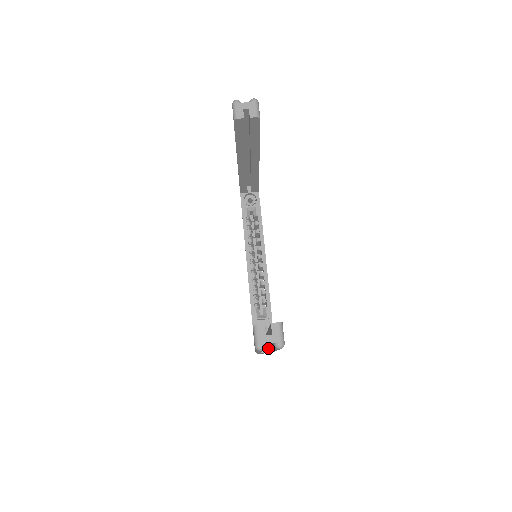
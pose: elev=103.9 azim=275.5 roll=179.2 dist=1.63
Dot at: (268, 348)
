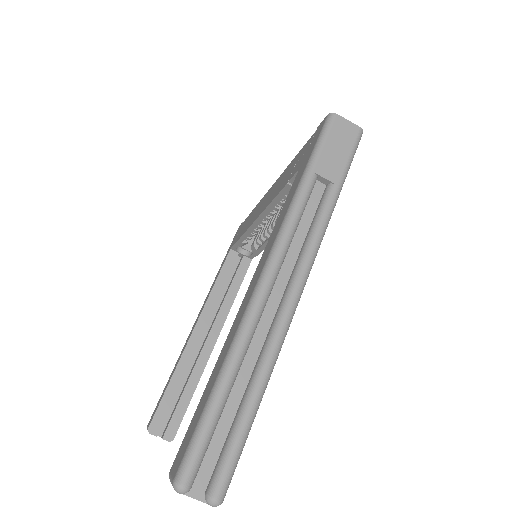
Dot at: occluded
